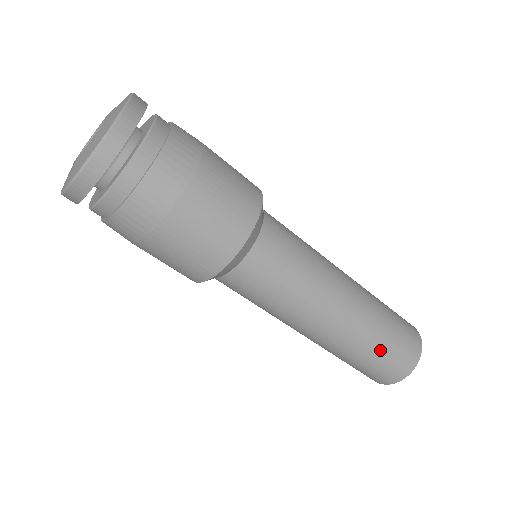
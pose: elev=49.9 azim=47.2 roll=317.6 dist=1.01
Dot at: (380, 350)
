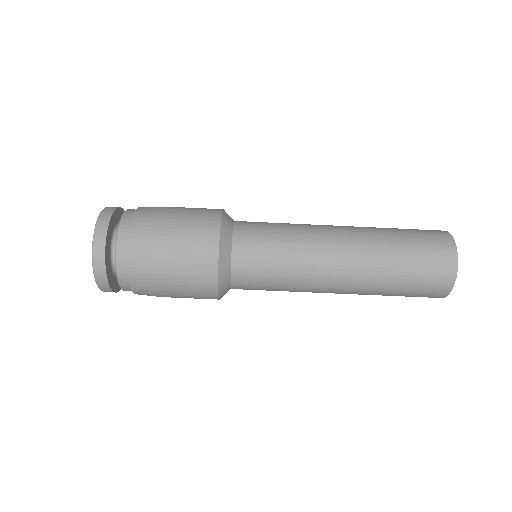
Dot at: (402, 285)
